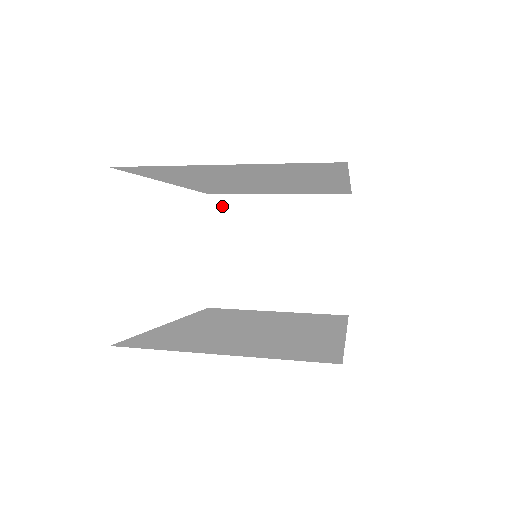
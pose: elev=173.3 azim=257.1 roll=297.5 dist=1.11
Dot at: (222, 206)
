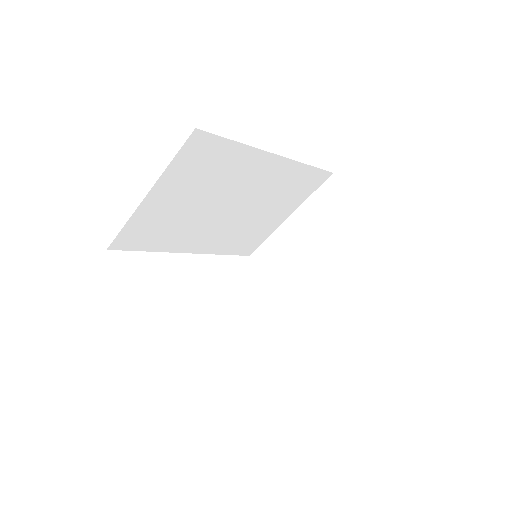
Dot at: (261, 257)
